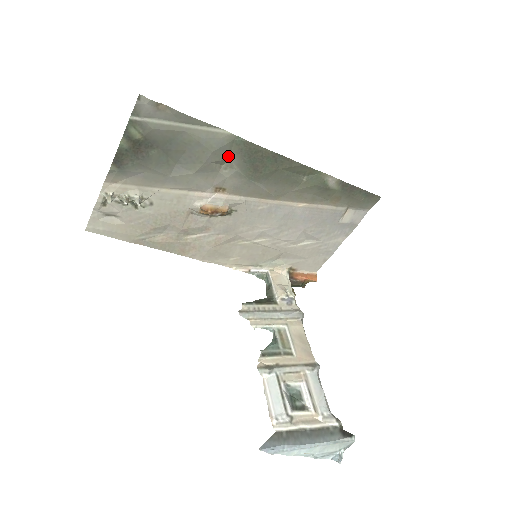
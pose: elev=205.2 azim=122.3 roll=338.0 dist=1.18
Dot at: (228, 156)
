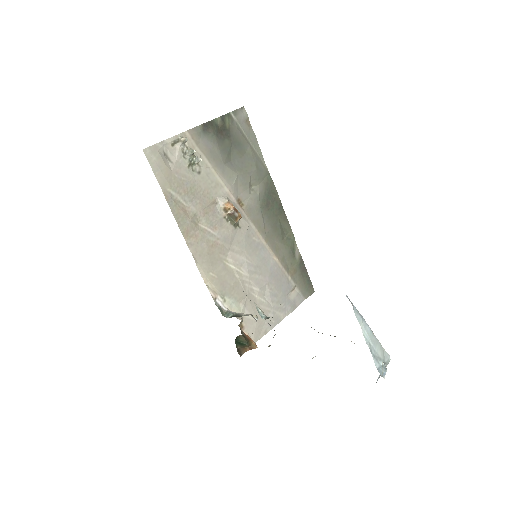
Dot at: (259, 182)
